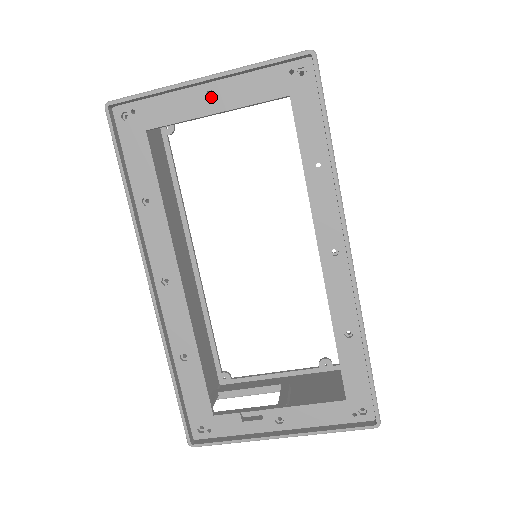
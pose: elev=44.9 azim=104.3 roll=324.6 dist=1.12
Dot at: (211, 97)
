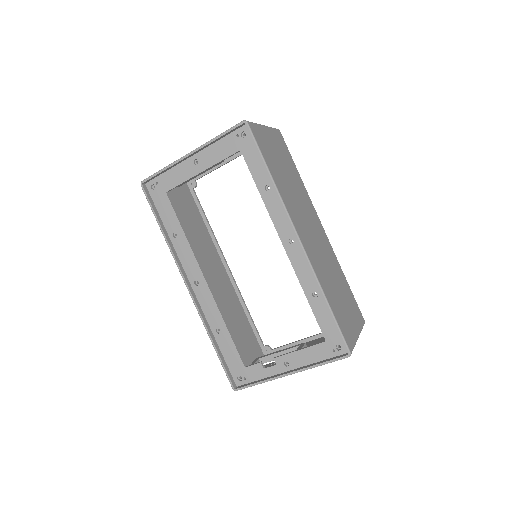
Dot at: occluded
